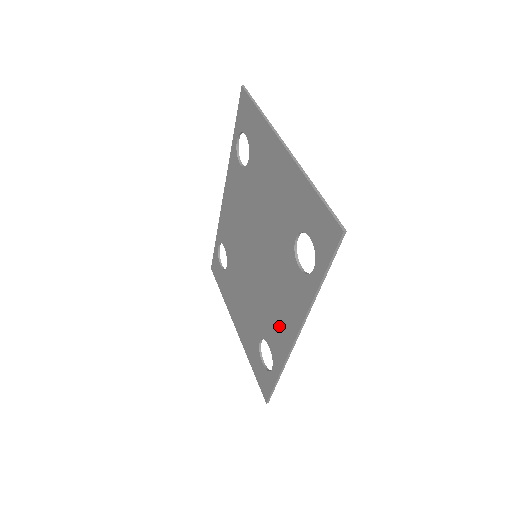
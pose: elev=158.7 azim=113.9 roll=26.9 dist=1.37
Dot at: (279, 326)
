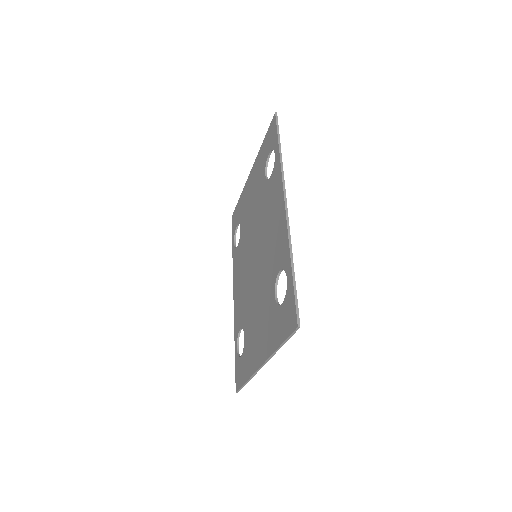
Dot at: (277, 234)
